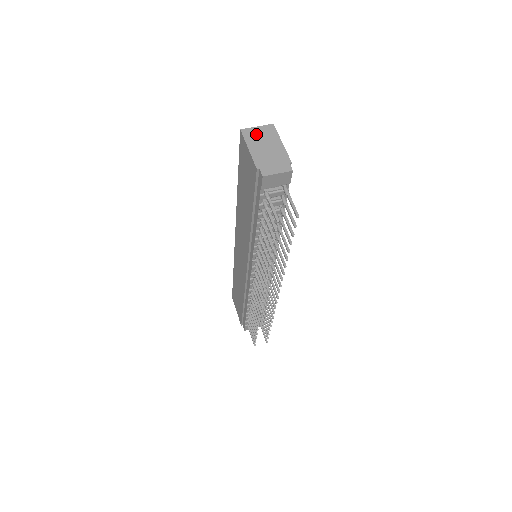
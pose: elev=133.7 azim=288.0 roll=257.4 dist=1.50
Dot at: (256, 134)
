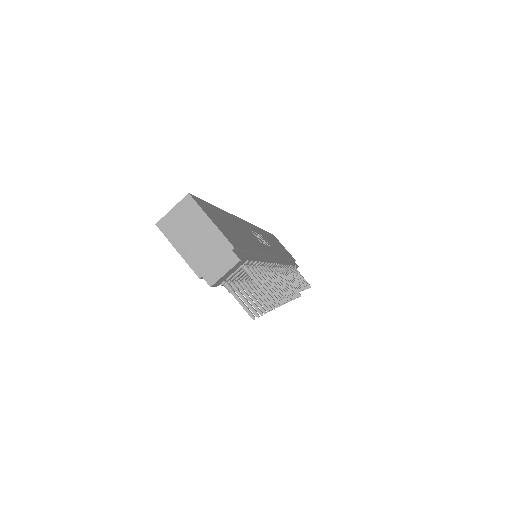
Dot at: (176, 223)
